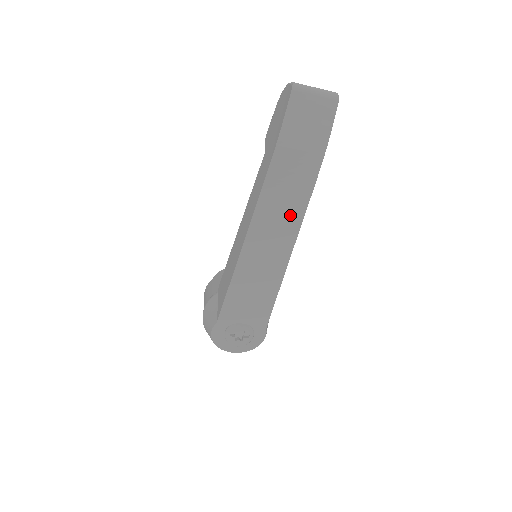
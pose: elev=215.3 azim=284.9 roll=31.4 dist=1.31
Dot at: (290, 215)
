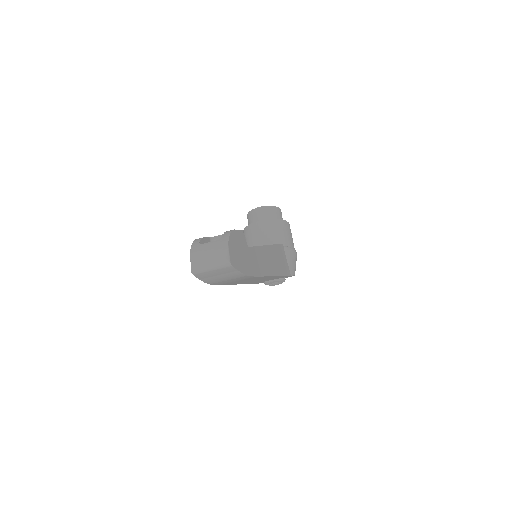
Dot at: occluded
